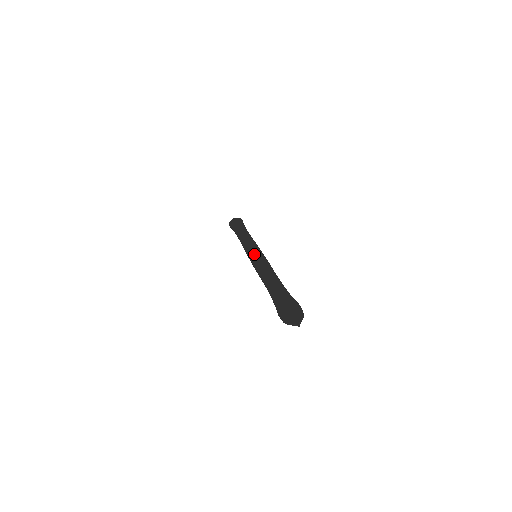
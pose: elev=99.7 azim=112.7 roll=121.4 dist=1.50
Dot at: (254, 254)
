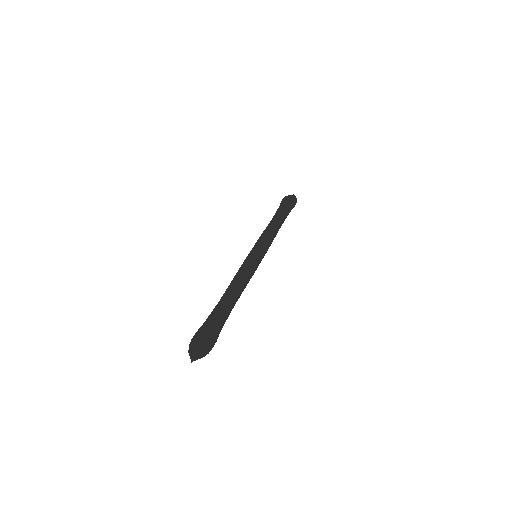
Dot at: (256, 253)
